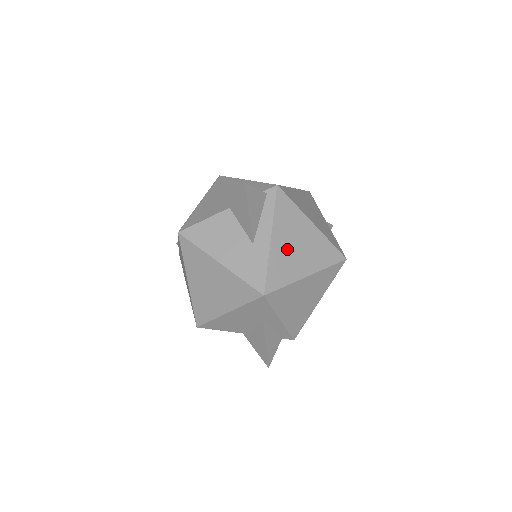
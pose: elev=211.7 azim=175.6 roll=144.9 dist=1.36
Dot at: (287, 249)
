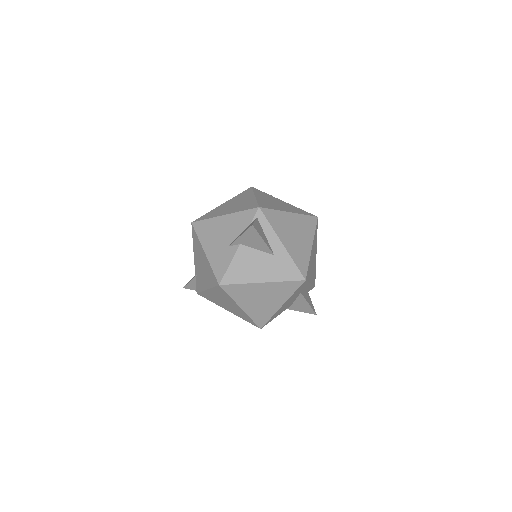
Dot at: (293, 242)
